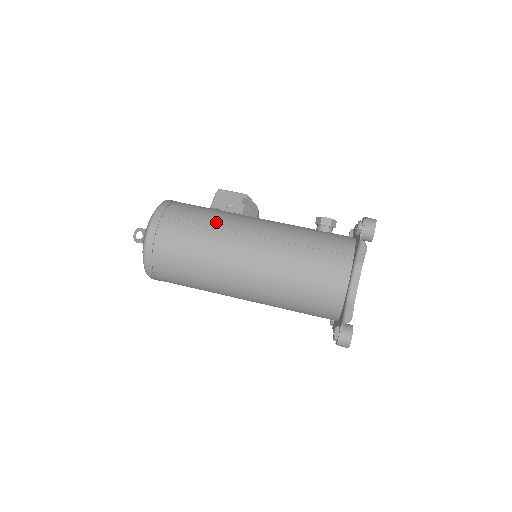
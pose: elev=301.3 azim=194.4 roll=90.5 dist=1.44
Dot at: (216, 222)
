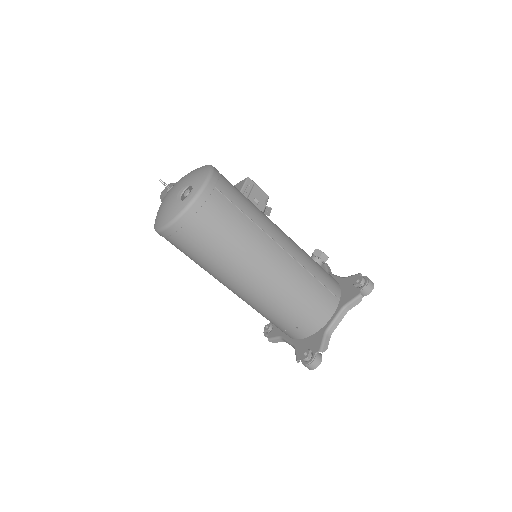
Dot at: (257, 217)
